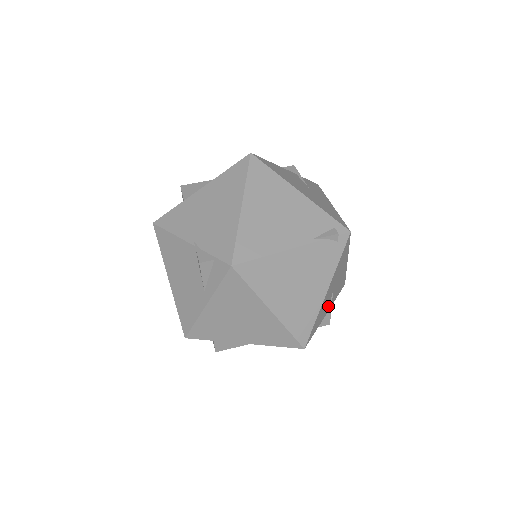
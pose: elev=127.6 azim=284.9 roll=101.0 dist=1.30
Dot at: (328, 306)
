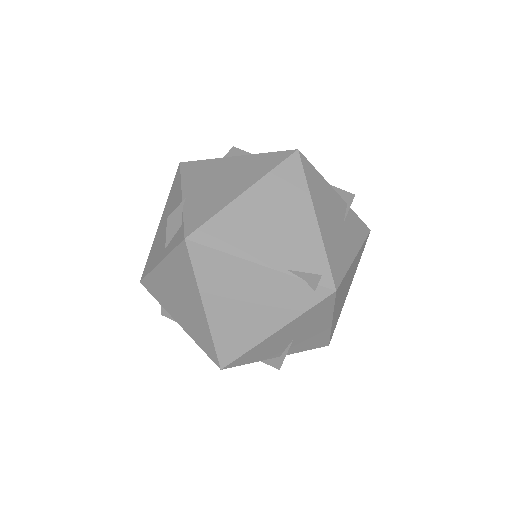
Dot at: (283, 350)
